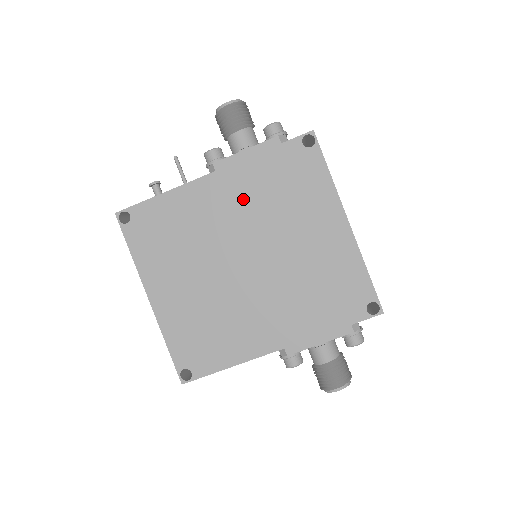
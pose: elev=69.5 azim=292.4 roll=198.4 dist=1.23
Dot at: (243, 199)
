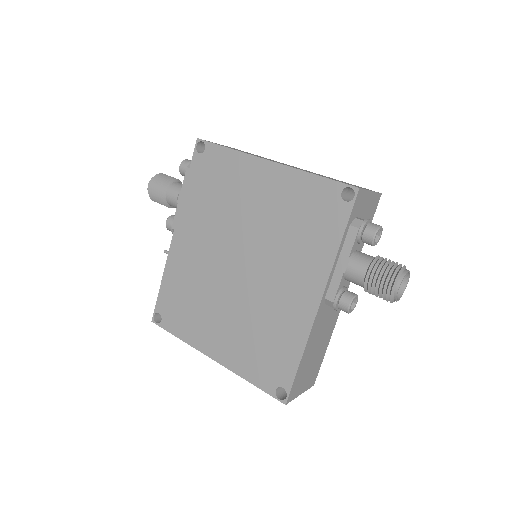
Dot at: (201, 227)
